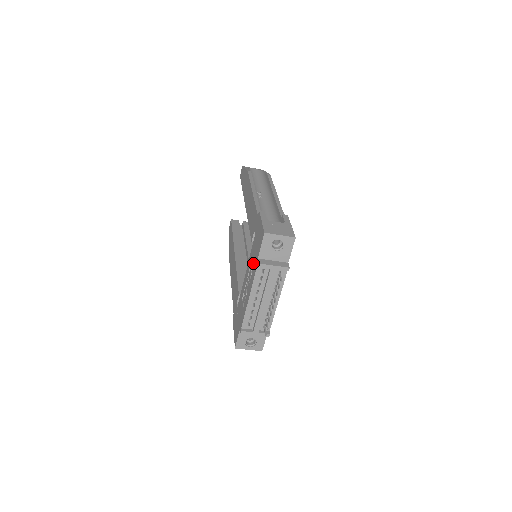
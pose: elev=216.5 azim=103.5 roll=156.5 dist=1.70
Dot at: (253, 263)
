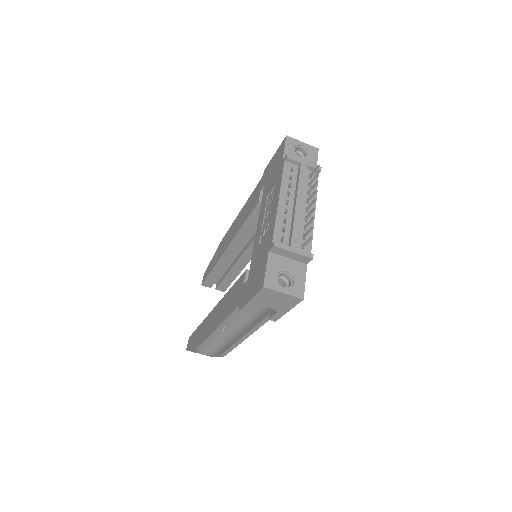
Dot at: (273, 183)
